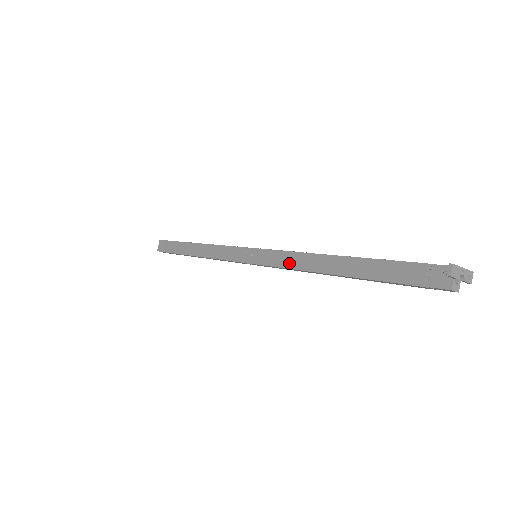
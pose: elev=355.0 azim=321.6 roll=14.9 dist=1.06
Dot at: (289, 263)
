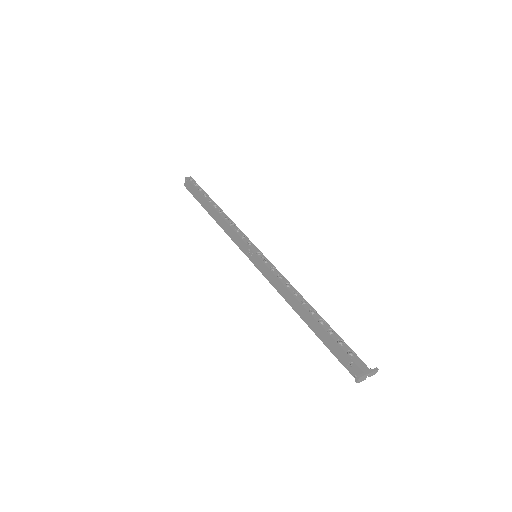
Dot at: (276, 285)
